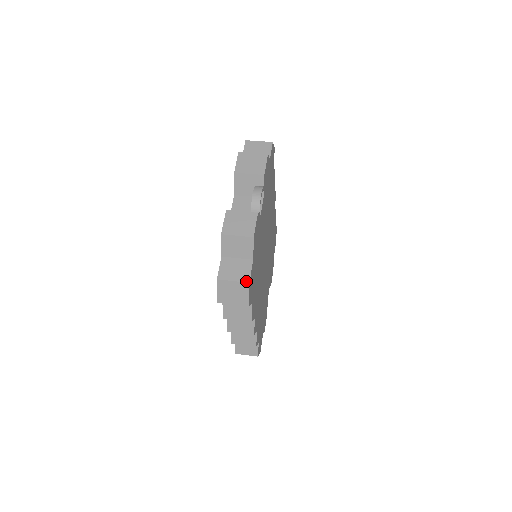
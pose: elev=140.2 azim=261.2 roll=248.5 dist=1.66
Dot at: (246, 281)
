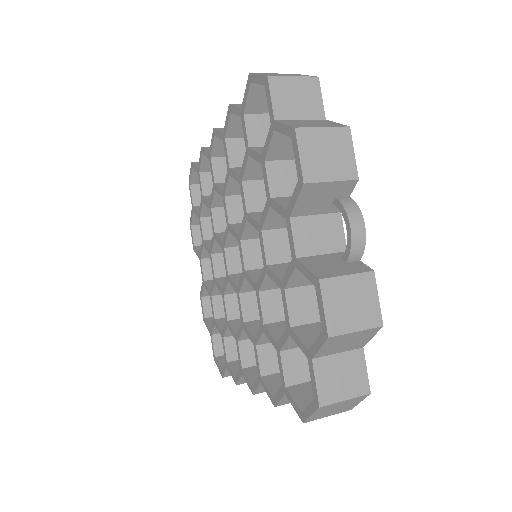
Dot at: (365, 393)
